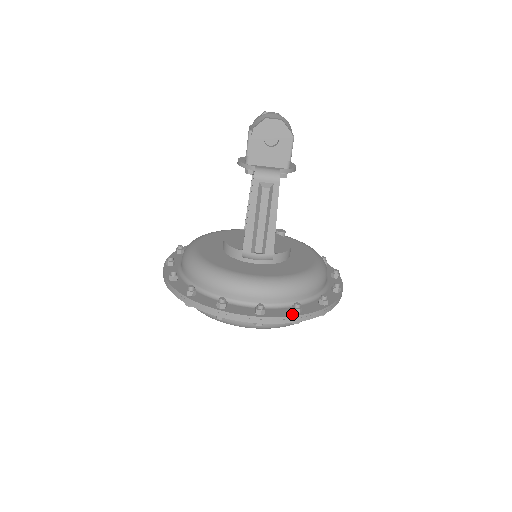
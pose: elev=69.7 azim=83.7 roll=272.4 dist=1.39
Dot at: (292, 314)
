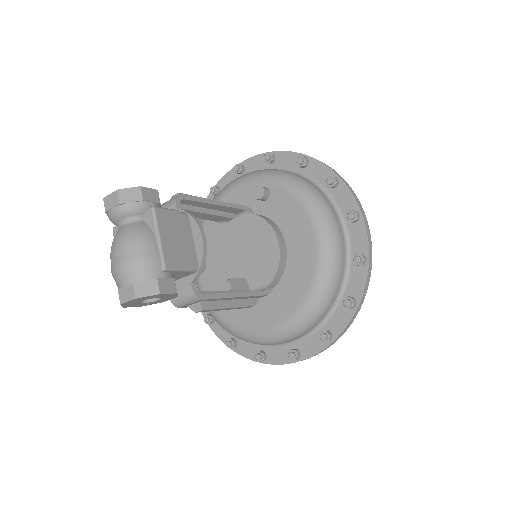
Dot at: (324, 344)
